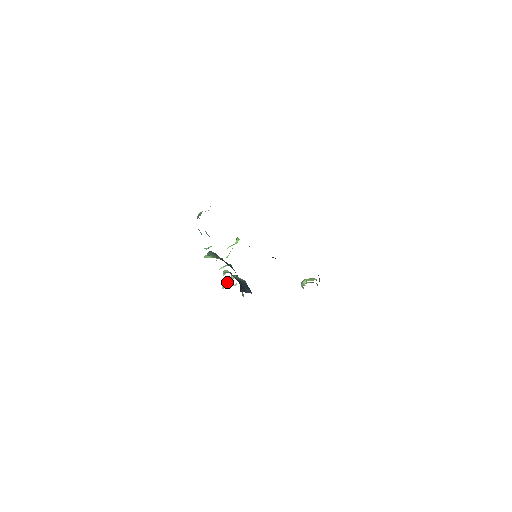
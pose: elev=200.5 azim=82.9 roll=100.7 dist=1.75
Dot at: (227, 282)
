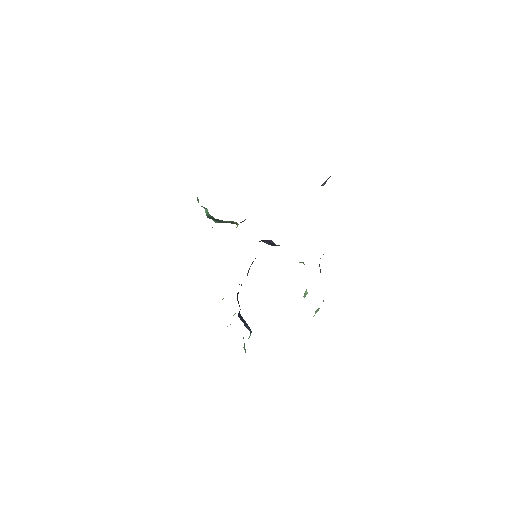
Dot at: occluded
